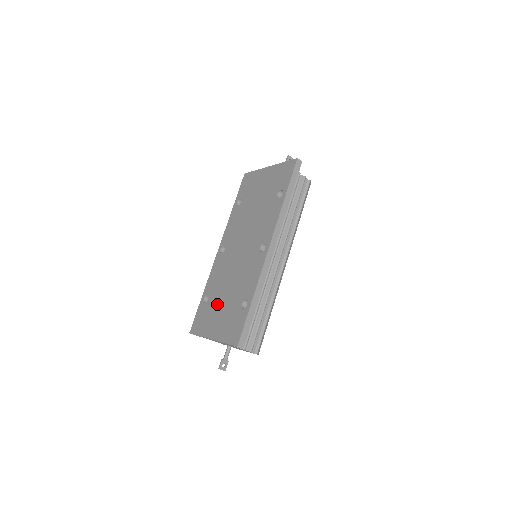
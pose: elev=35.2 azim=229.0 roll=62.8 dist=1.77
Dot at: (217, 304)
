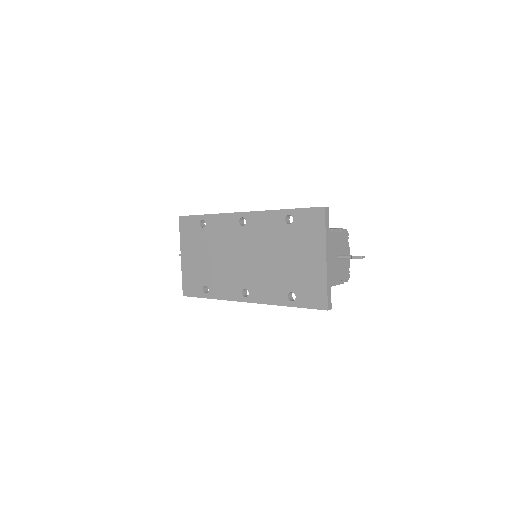
Dot at: (201, 248)
